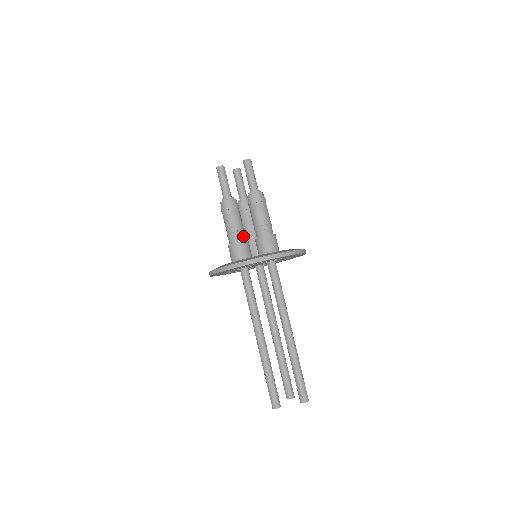
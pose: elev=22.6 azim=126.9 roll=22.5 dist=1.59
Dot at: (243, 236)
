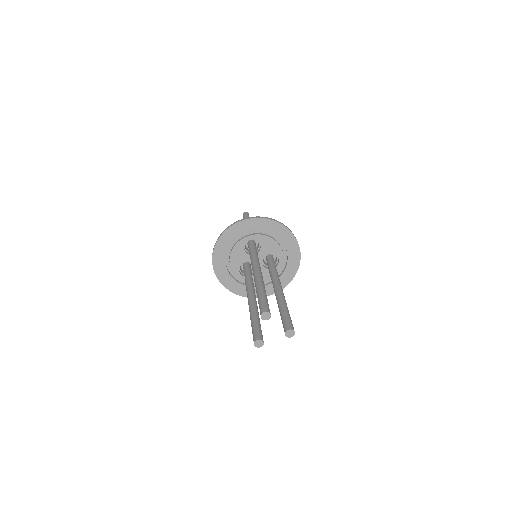
Dot at: occluded
